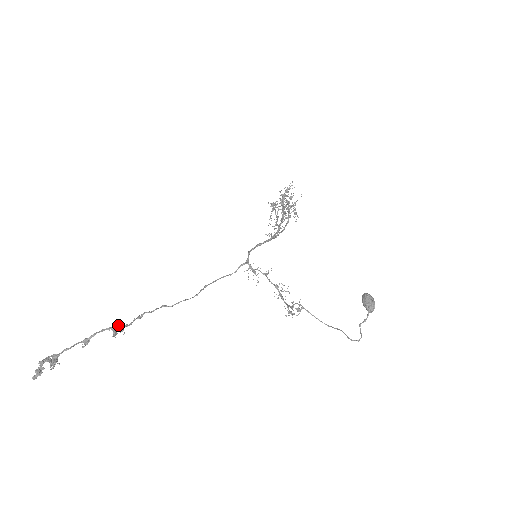
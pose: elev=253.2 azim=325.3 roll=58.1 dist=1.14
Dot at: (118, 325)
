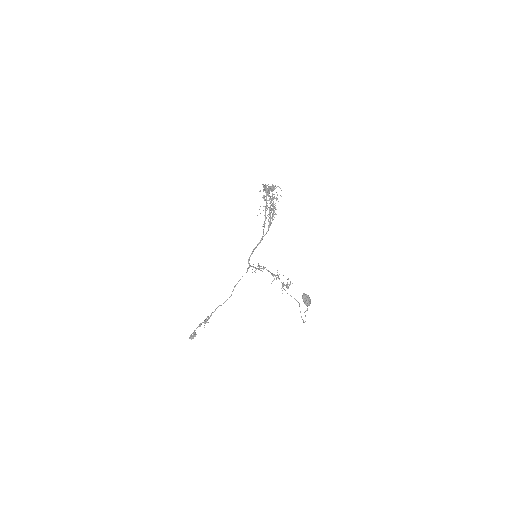
Dot at: (205, 320)
